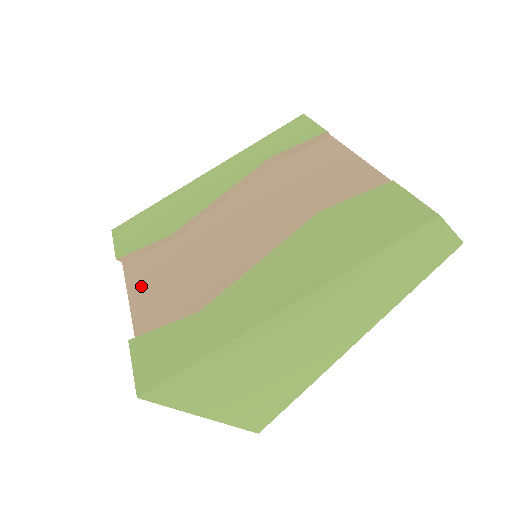
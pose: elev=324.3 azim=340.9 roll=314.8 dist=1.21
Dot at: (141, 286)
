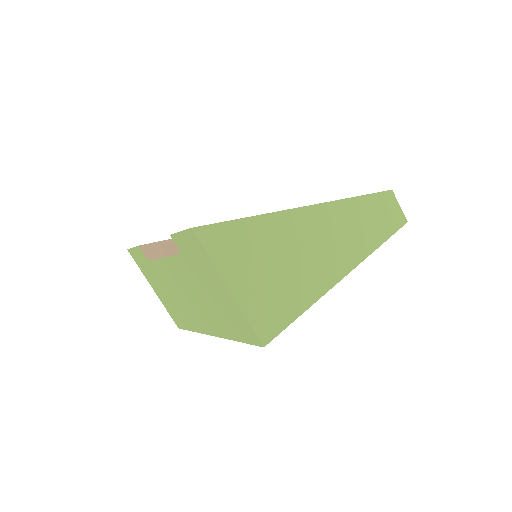
Dot at: occluded
